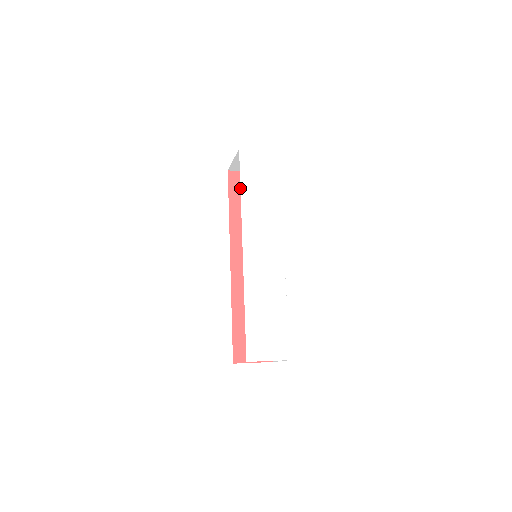
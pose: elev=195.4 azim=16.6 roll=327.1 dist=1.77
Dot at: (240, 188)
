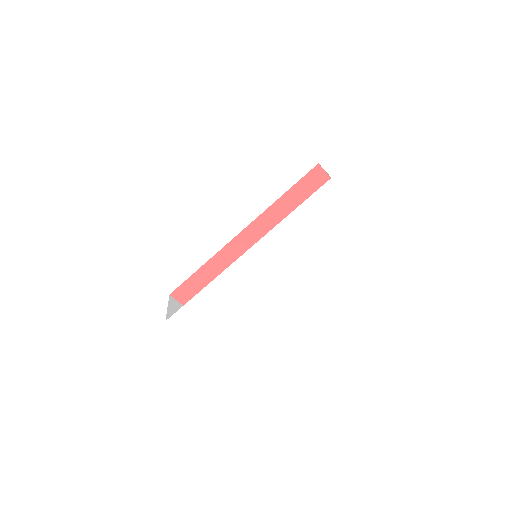
Dot at: (294, 210)
